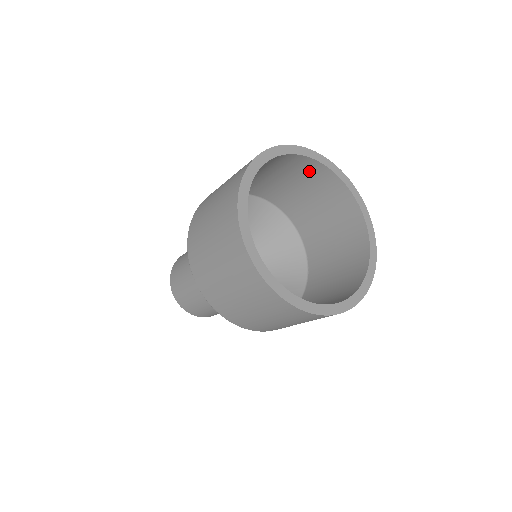
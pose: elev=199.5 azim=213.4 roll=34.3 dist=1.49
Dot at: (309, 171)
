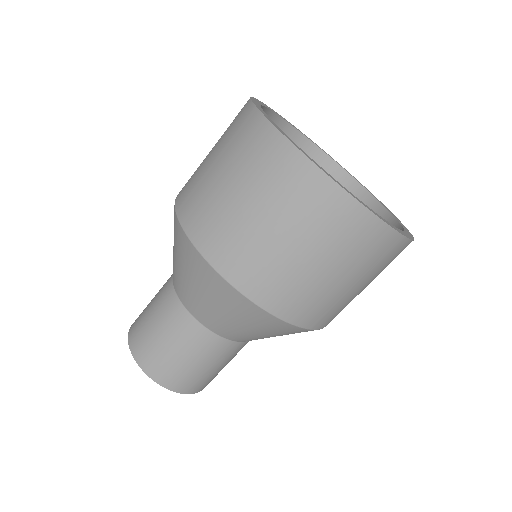
Dot at: occluded
